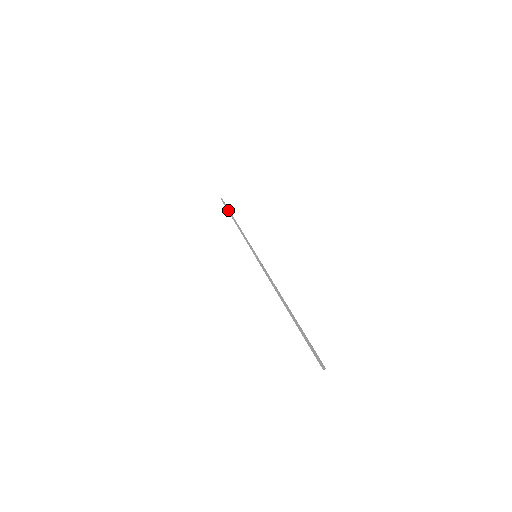
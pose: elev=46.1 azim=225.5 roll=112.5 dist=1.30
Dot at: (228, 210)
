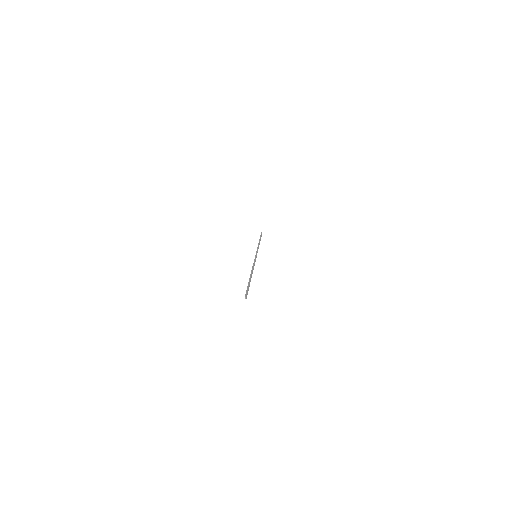
Dot at: (260, 237)
